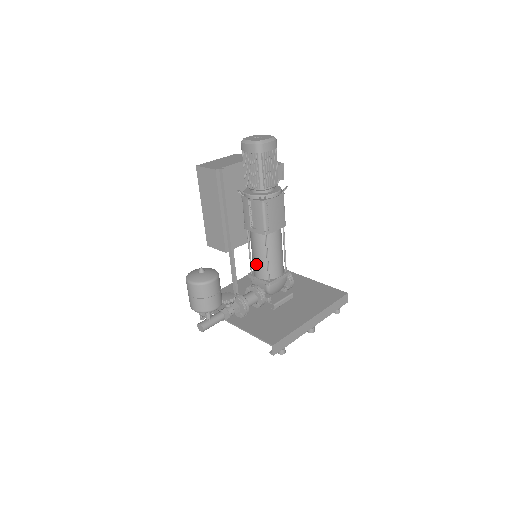
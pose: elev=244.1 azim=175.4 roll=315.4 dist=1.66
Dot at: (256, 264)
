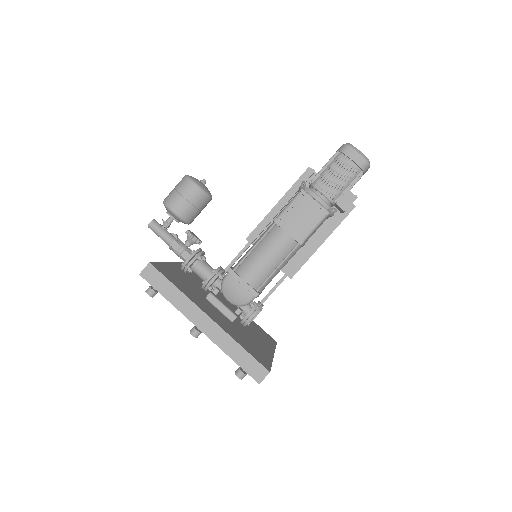
Dot at: occluded
